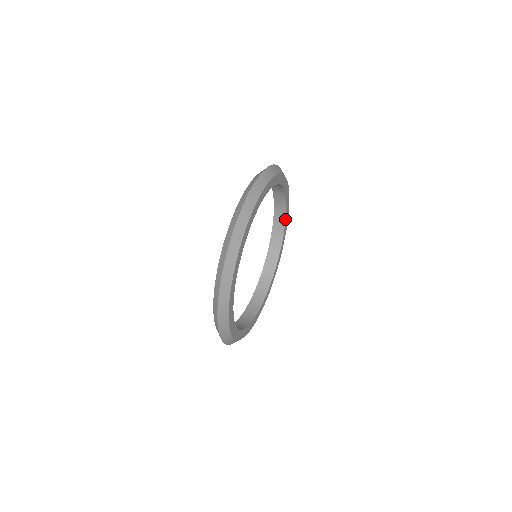
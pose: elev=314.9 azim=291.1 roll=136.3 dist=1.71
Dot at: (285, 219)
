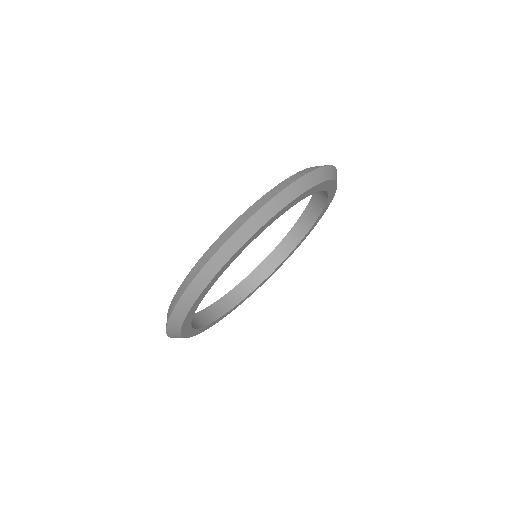
Dot at: (316, 219)
